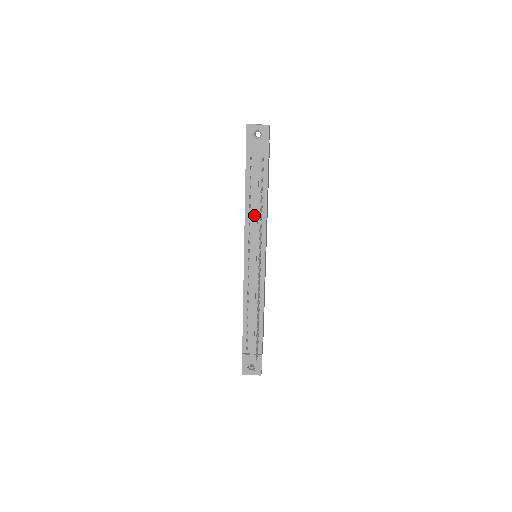
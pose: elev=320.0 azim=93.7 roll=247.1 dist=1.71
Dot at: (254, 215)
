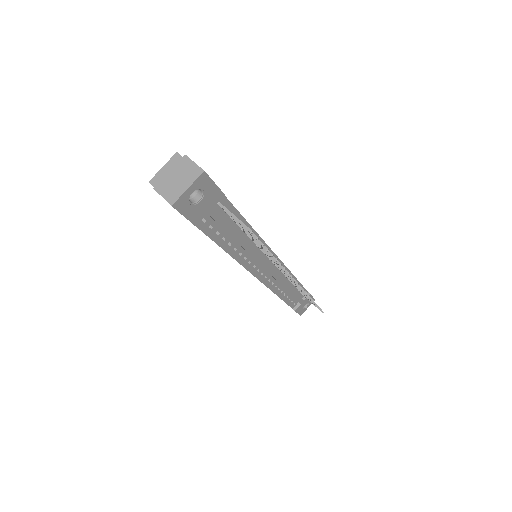
Dot at: (247, 251)
